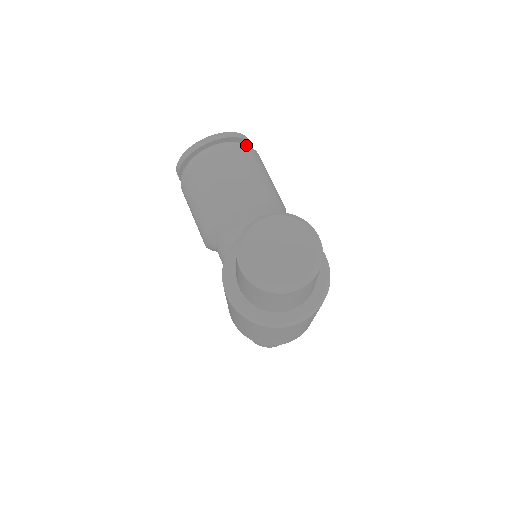
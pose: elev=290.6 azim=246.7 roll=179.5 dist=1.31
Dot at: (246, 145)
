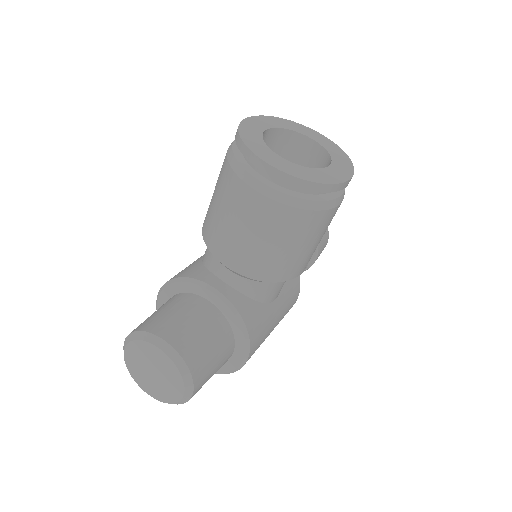
Dot at: (307, 205)
